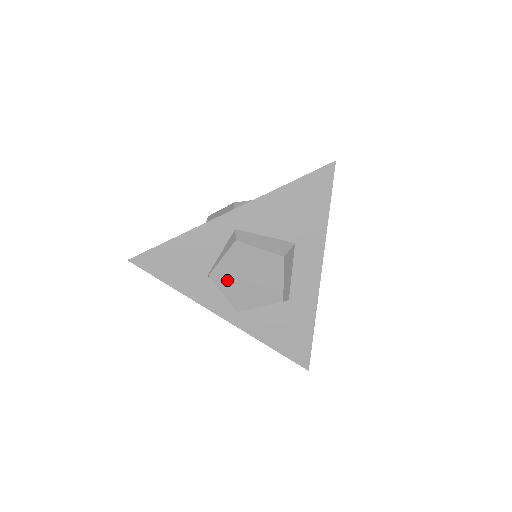
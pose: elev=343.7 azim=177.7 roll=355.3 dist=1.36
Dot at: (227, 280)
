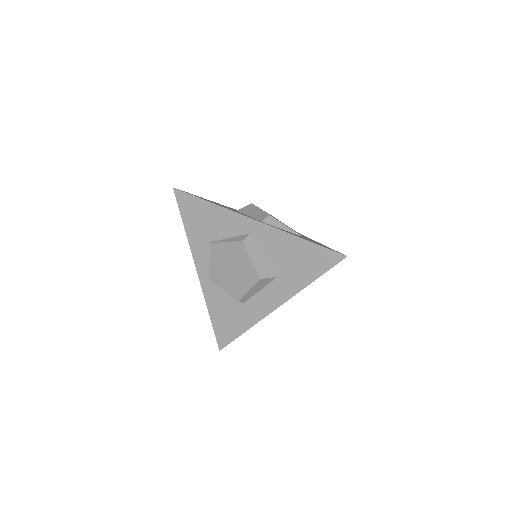
Dot at: (218, 256)
